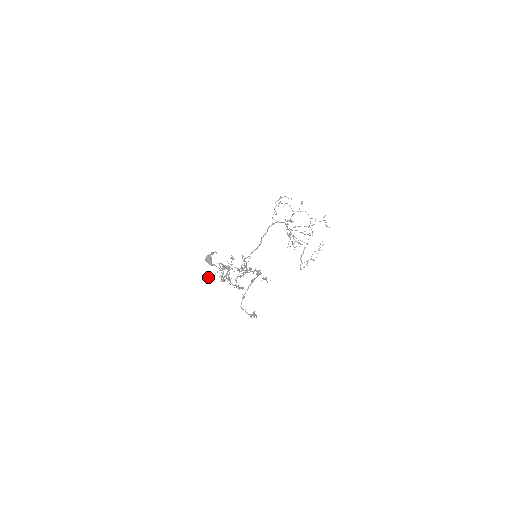
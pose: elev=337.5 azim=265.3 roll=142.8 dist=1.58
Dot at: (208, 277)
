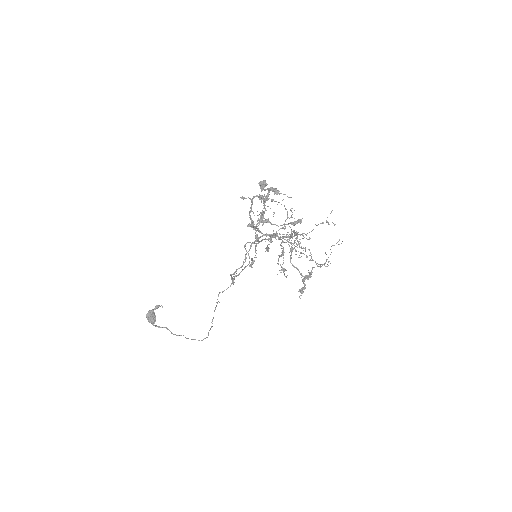
Dot at: (263, 180)
